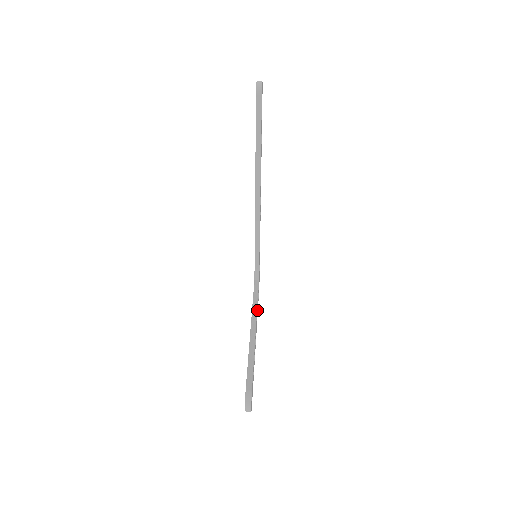
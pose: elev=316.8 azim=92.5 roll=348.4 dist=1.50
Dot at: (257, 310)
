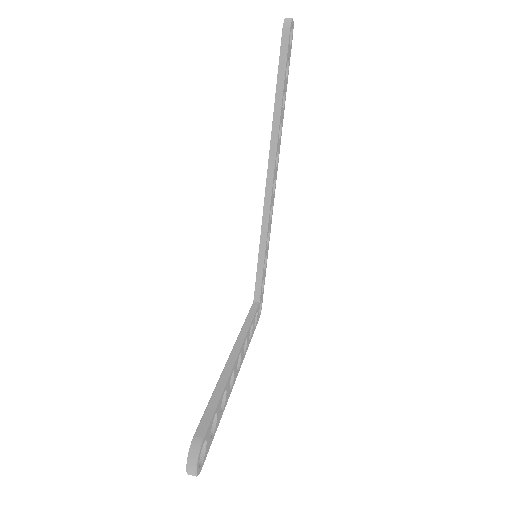
Dot at: (248, 337)
